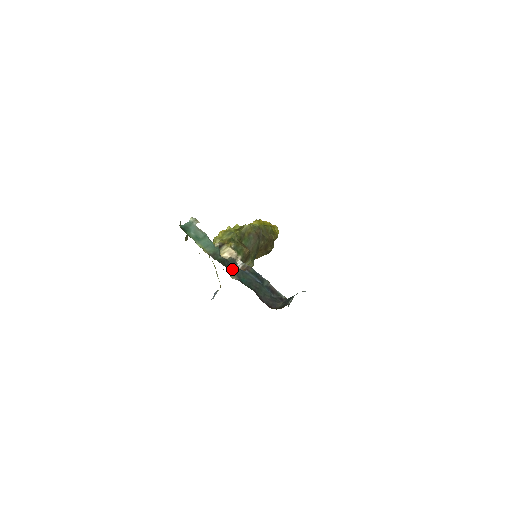
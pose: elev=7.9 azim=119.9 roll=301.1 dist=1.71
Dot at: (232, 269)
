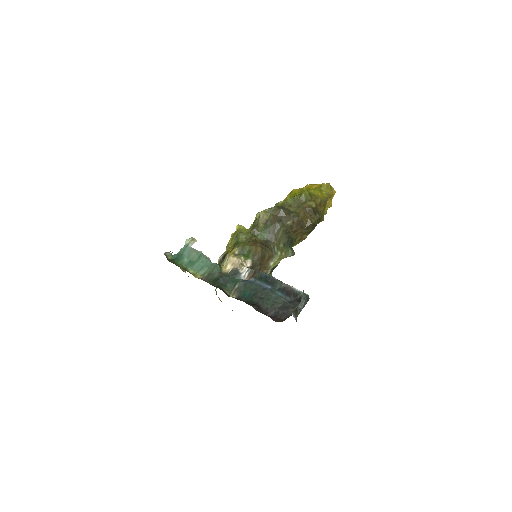
Dot at: (232, 285)
